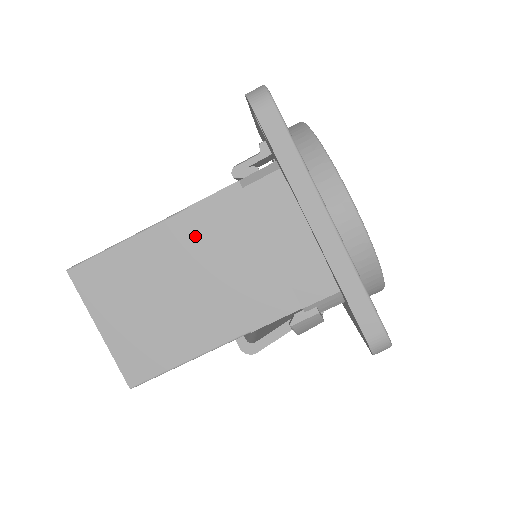
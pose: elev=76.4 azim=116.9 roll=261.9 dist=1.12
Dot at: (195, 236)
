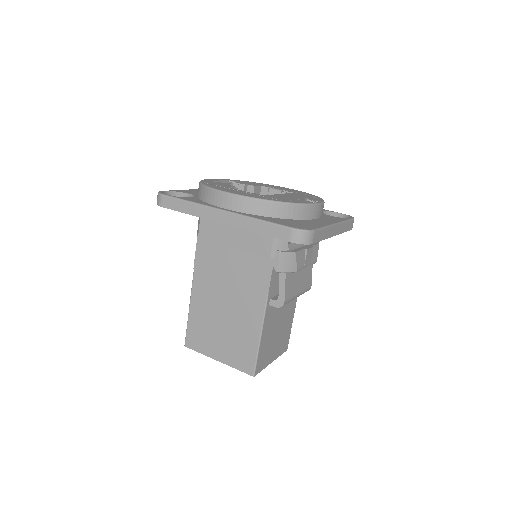
Dot at: (207, 277)
